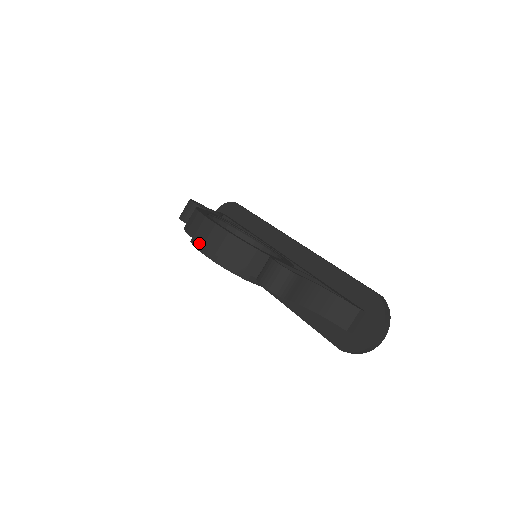
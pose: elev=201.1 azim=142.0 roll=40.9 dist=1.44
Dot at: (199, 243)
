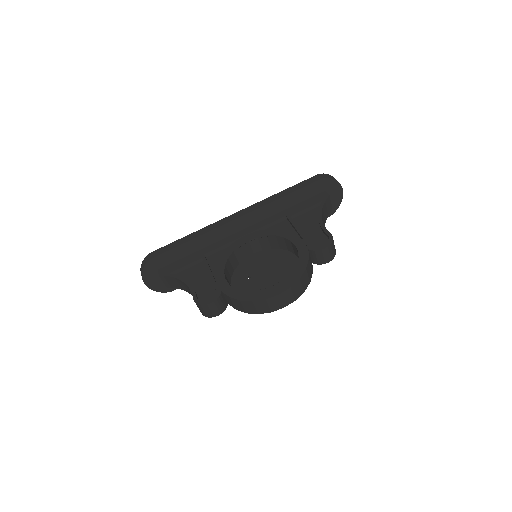
Dot at: occluded
